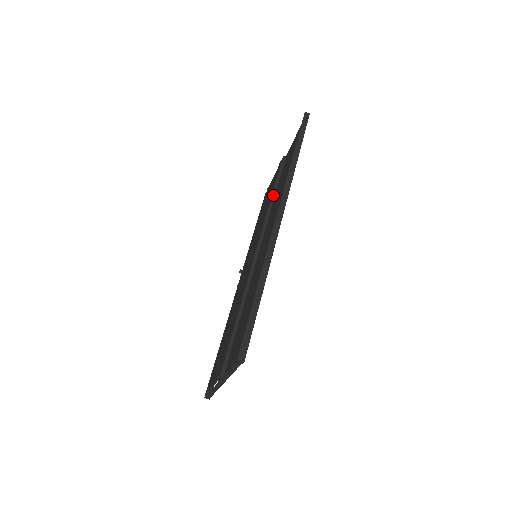
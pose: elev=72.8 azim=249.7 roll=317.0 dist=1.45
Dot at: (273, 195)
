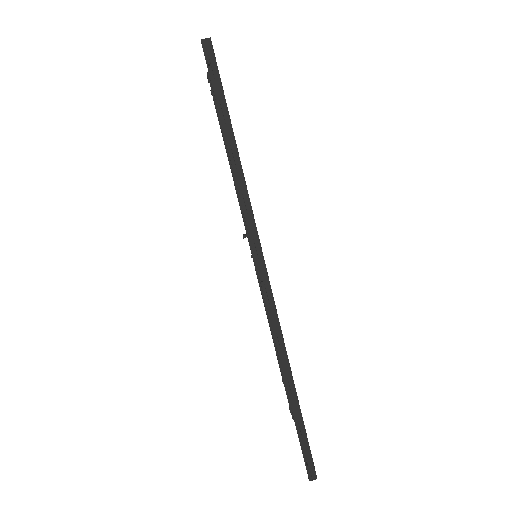
Dot at: occluded
